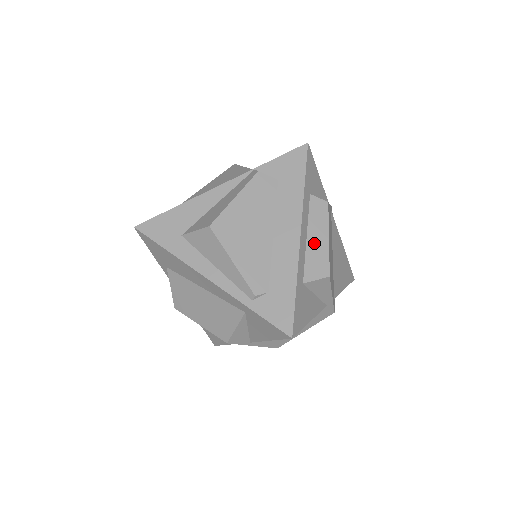
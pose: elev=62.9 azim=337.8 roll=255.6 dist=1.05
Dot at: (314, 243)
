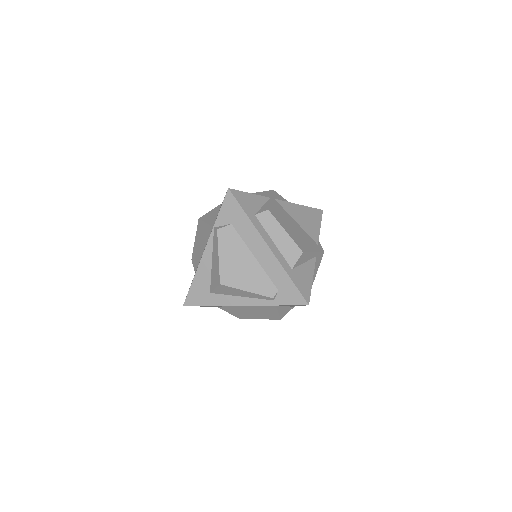
Dot at: (280, 241)
